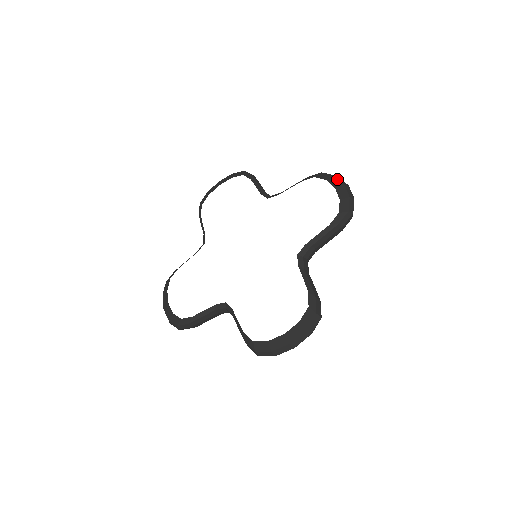
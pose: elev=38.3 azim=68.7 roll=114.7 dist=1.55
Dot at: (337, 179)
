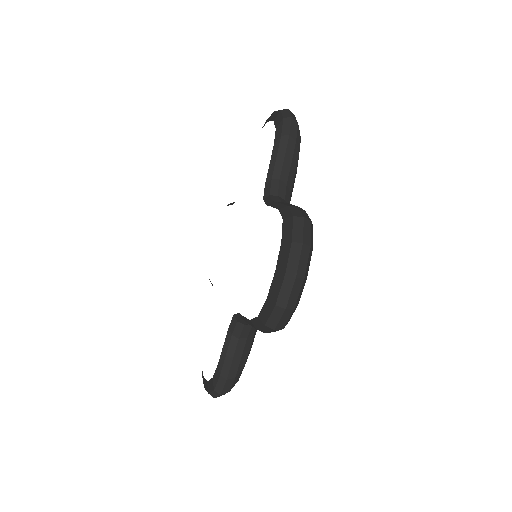
Dot at: (269, 117)
